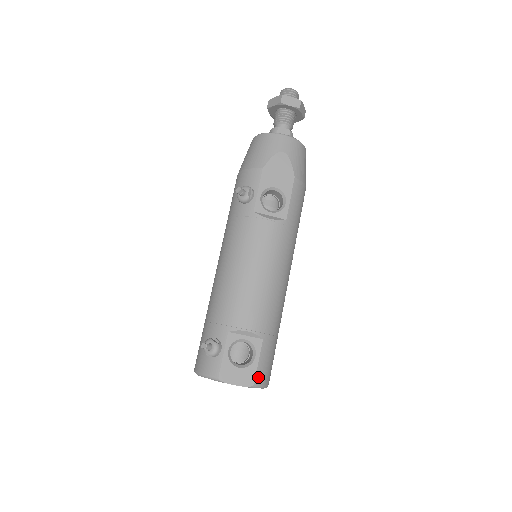
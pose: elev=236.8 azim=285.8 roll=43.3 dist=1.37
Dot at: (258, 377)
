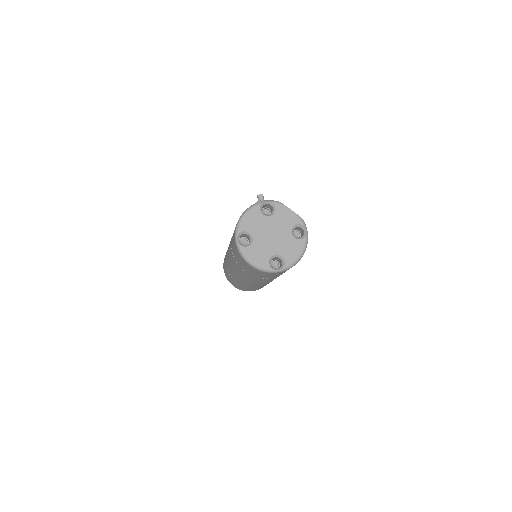
Dot at: occluded
